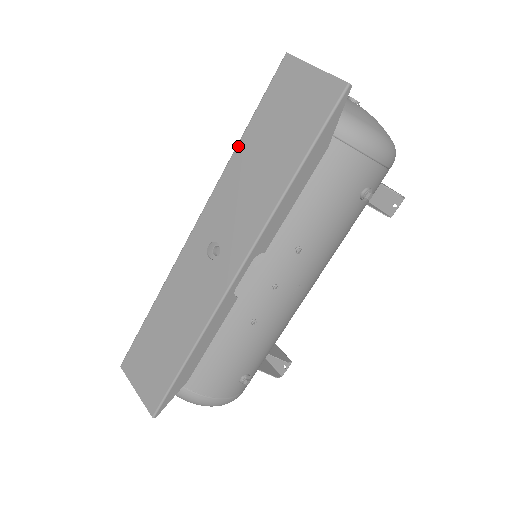
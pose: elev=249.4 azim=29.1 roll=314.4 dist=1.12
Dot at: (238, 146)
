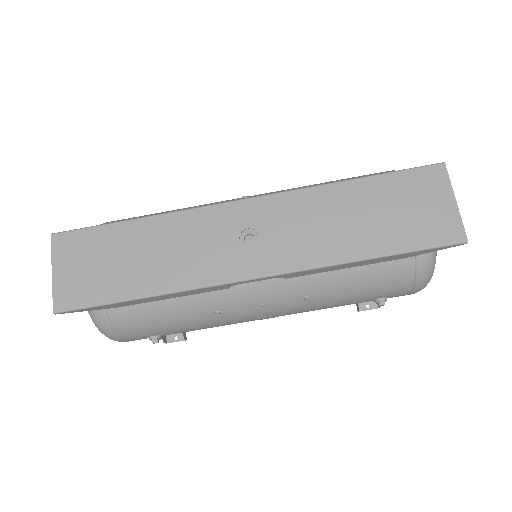
Dot at: (345, 182)
